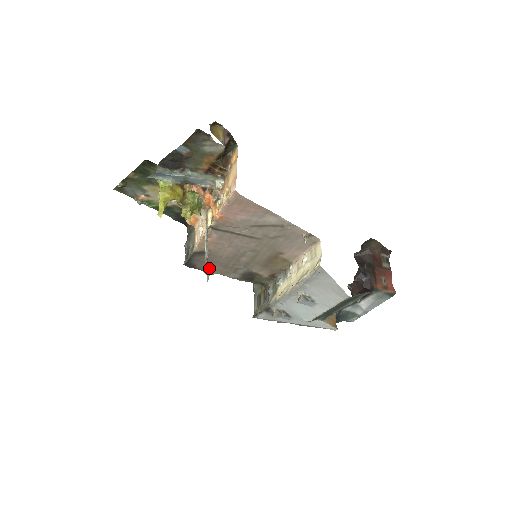
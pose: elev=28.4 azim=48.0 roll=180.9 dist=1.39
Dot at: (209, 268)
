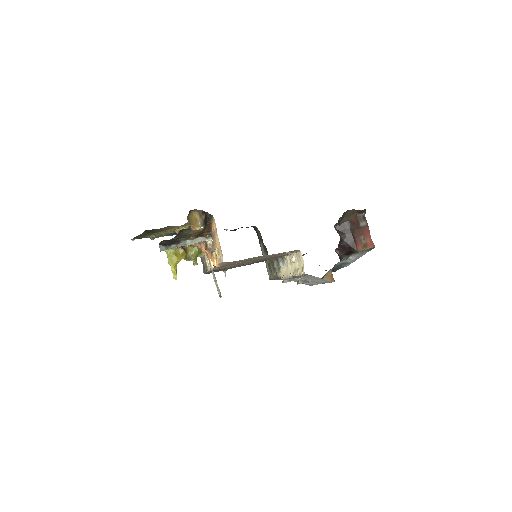
Dot at: (223, 270)
